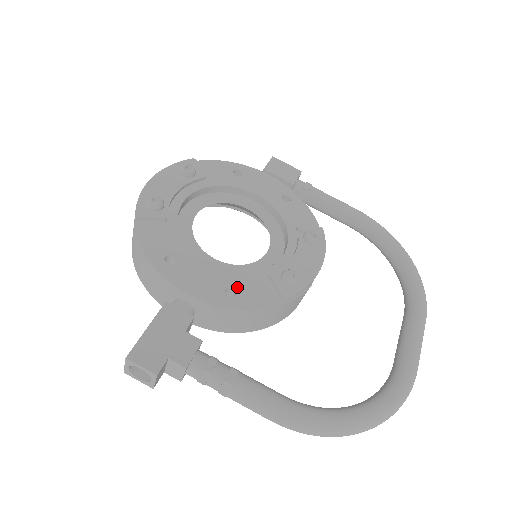
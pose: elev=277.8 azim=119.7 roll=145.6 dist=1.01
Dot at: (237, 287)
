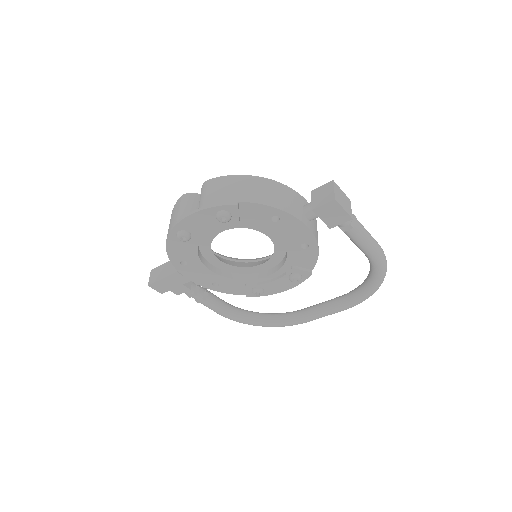
Dot at: (221, 283)
